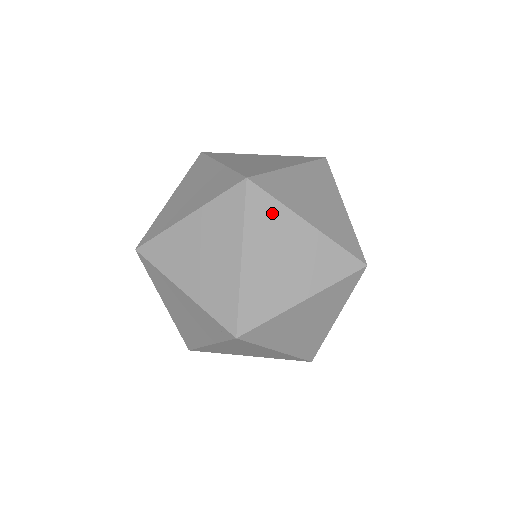
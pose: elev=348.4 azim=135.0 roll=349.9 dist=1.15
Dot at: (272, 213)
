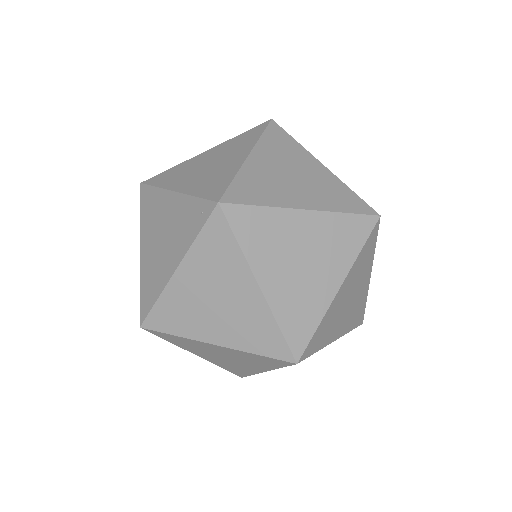
Dot at: (288, 144)
